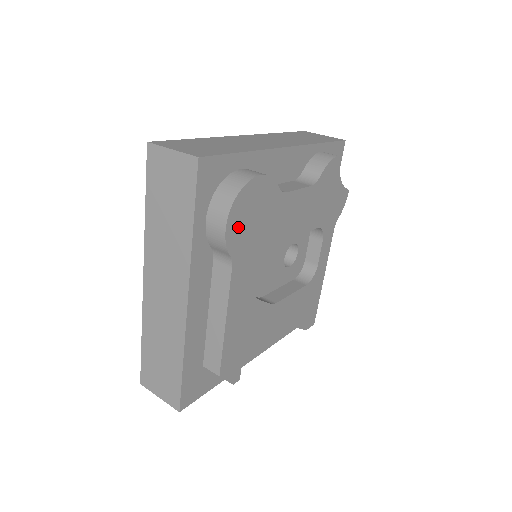
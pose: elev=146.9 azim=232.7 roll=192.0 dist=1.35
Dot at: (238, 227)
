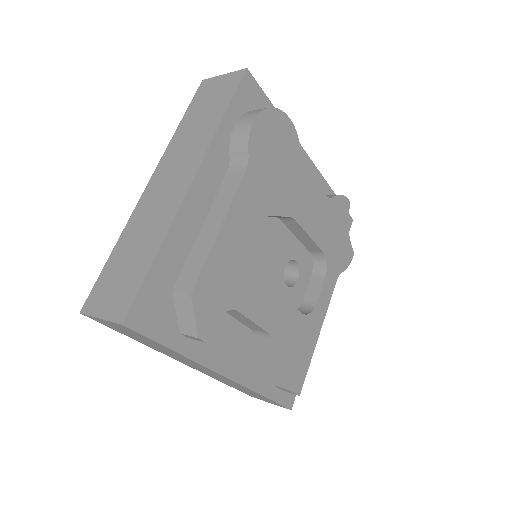
Dot at: (262, 138)
